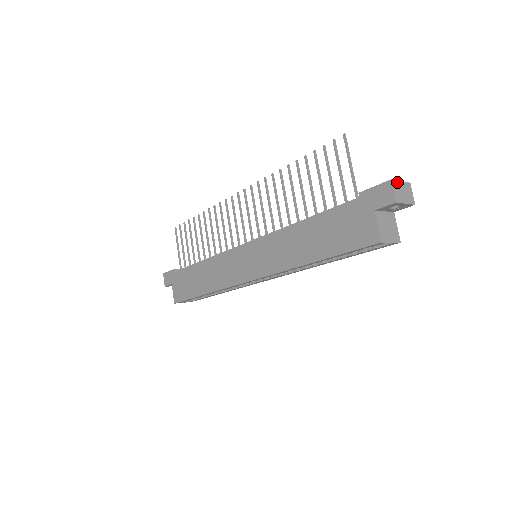
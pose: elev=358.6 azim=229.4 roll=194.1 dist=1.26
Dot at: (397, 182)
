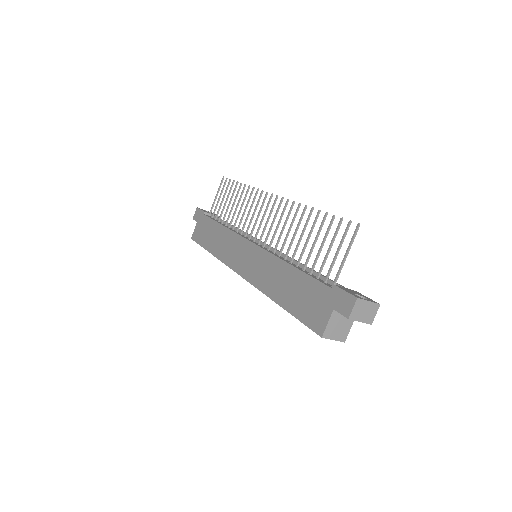
Dot at: (364, 301)
